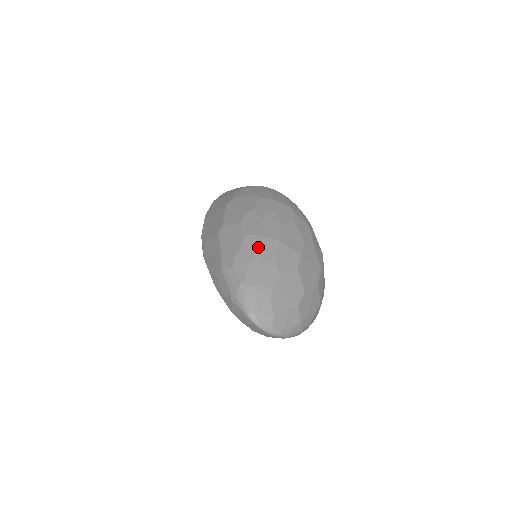
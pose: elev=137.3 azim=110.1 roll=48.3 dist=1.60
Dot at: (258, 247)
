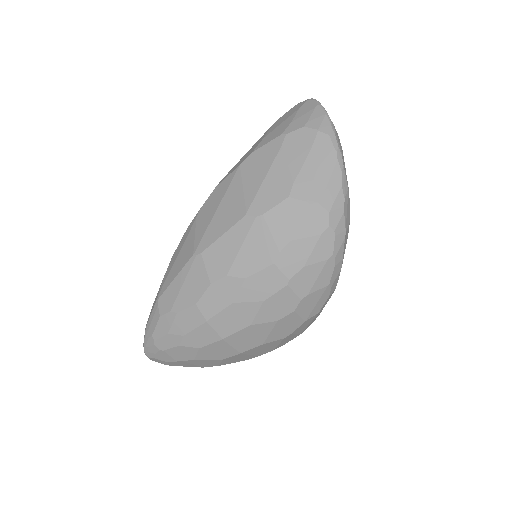
Dot at: (193, 330)
